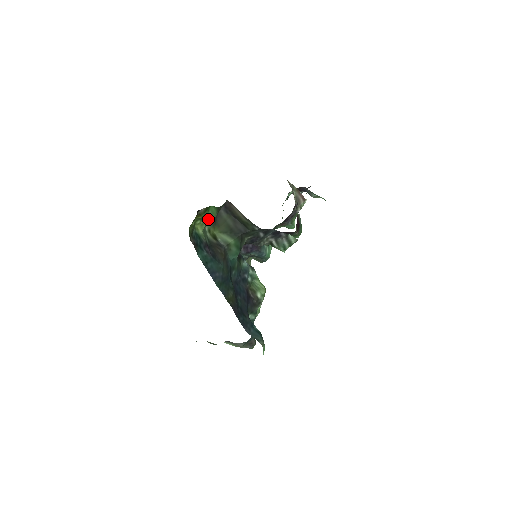
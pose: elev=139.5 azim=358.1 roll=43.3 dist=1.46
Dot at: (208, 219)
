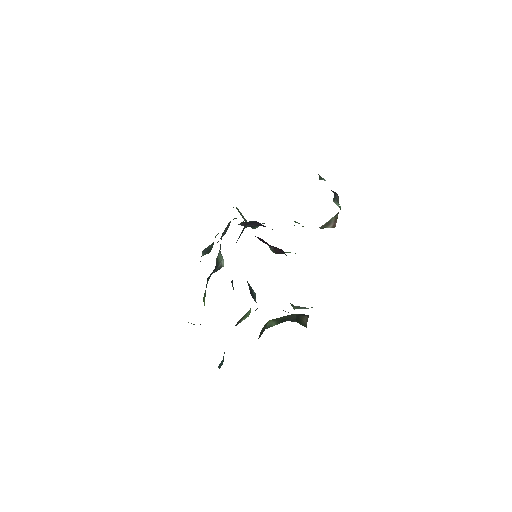
Dot at: occluded
